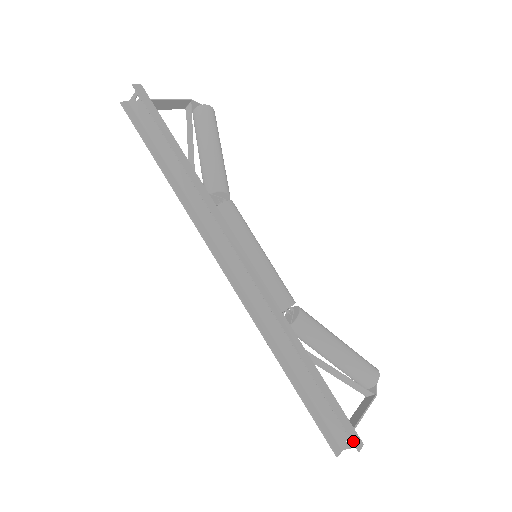
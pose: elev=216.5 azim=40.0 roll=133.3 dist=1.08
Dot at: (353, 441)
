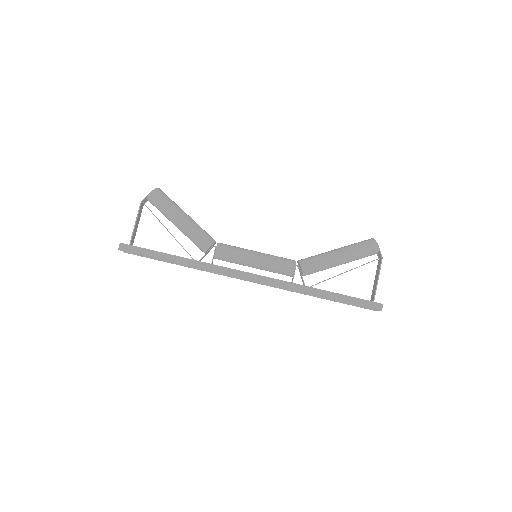
Dot at: (375, 309)
